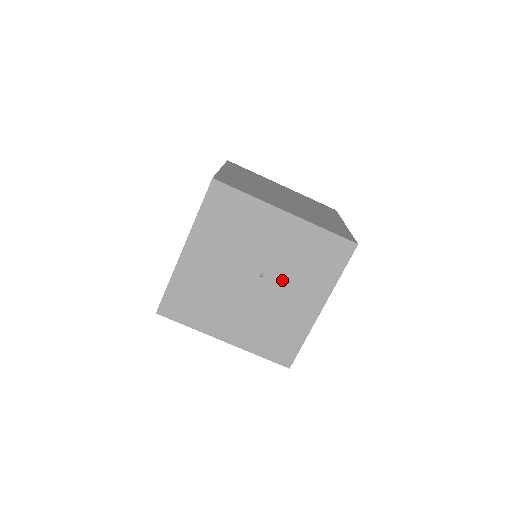
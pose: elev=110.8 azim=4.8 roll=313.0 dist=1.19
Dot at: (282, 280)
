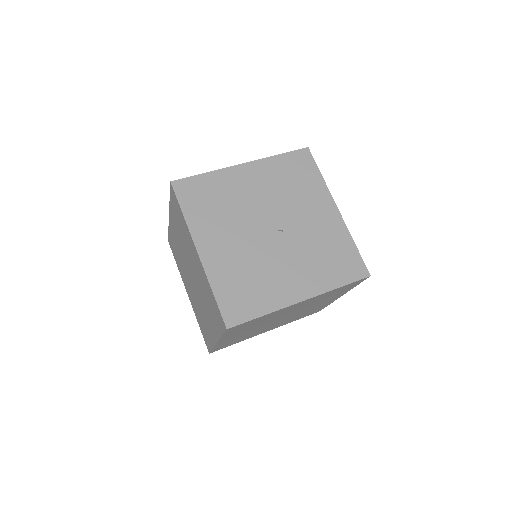
Dot at: (293, 249)
